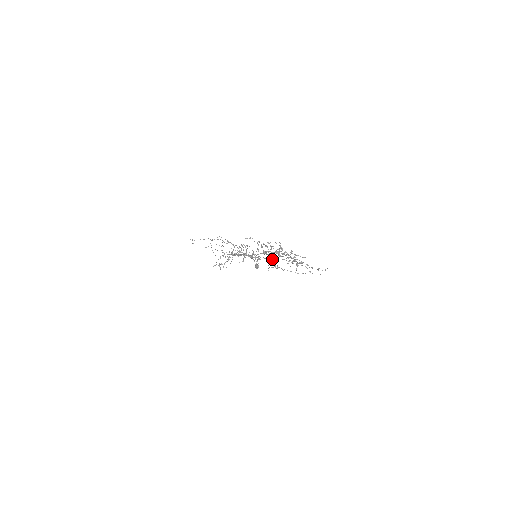
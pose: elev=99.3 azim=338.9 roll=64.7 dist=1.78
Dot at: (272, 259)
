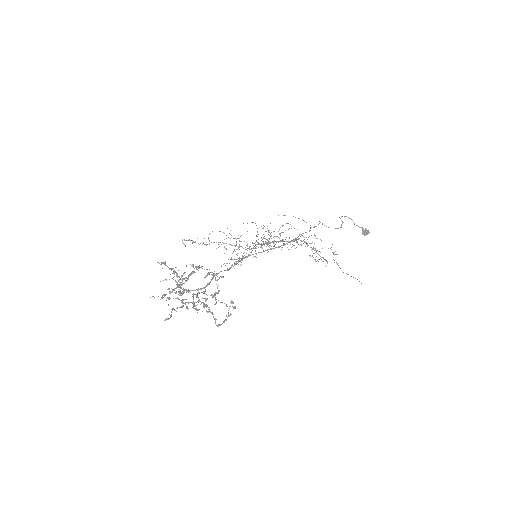
Dot at: occluded
